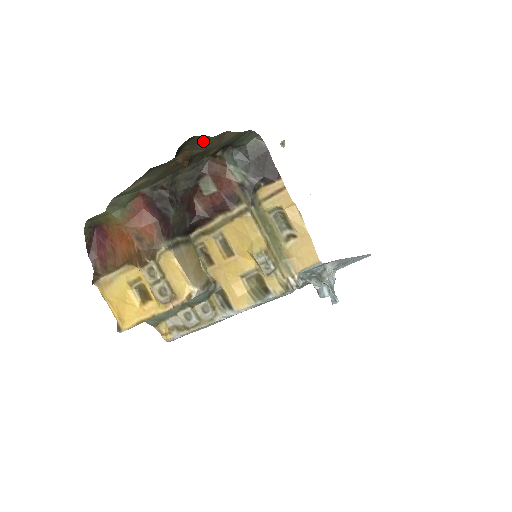
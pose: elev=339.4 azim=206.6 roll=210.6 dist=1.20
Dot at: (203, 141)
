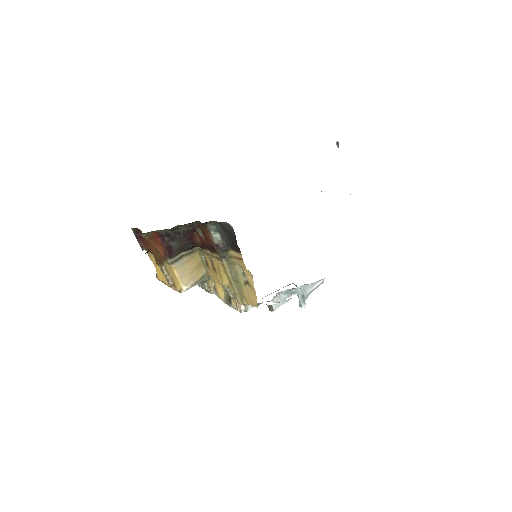
Dot at: occluded
